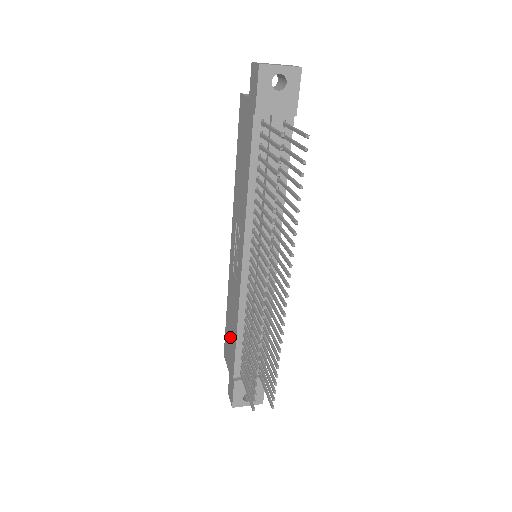
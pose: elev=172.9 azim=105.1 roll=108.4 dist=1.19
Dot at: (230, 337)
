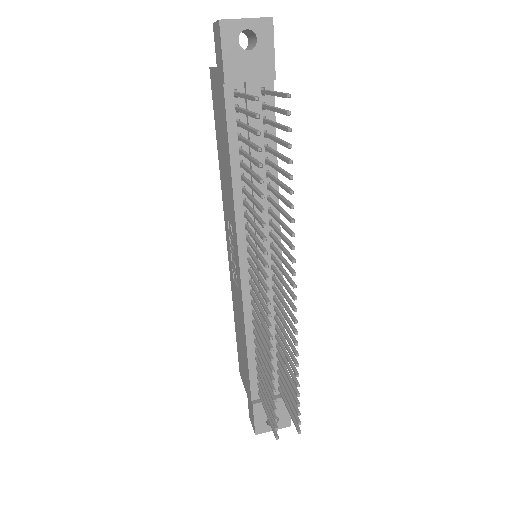
Dot at: (242, 354)
